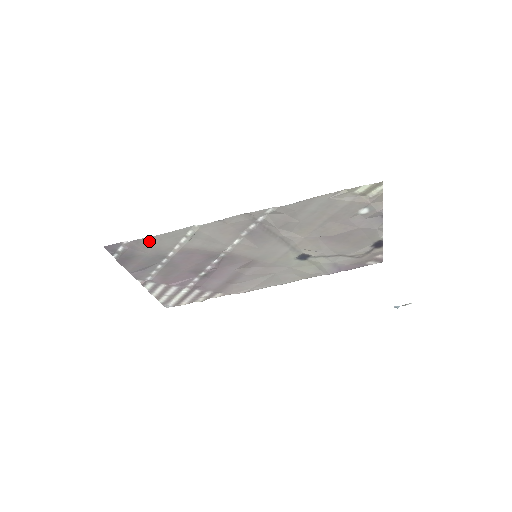
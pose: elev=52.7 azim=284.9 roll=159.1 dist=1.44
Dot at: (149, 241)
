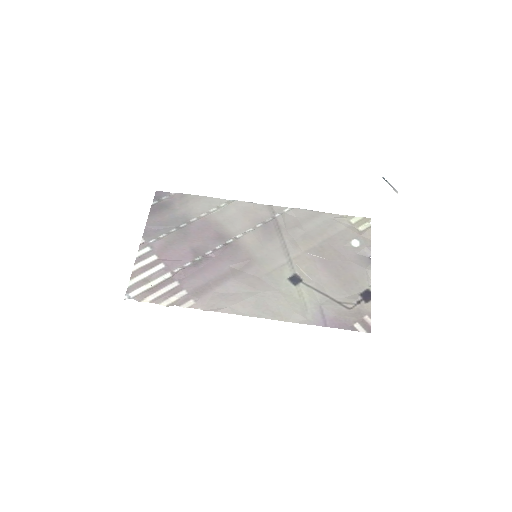
Dot at: (190, 199)
